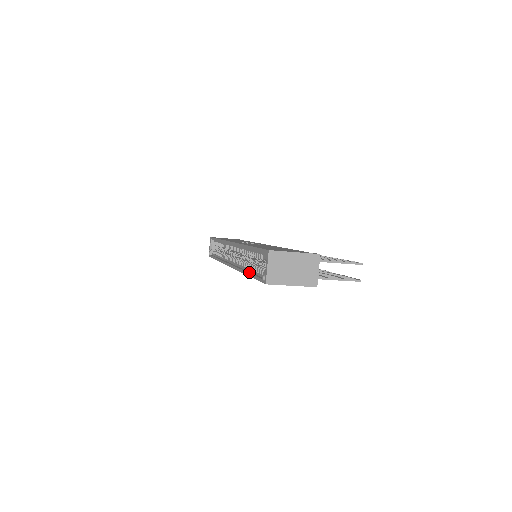
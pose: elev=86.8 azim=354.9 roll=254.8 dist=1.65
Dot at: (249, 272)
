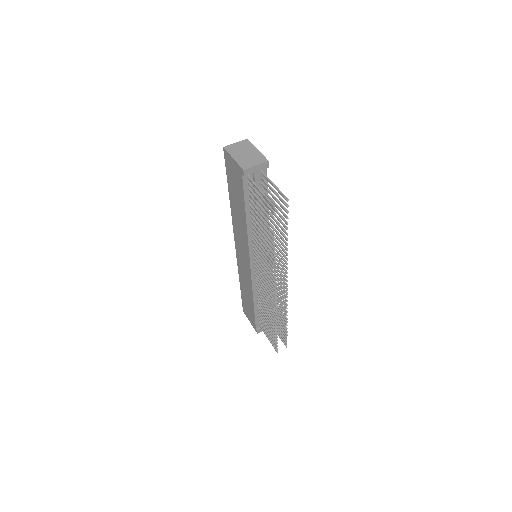
Dot at: occluded
